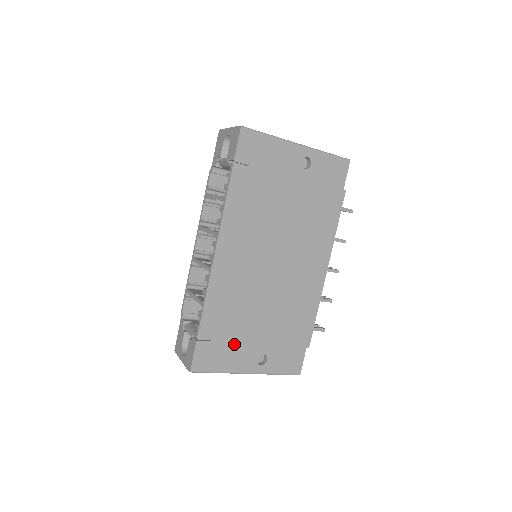
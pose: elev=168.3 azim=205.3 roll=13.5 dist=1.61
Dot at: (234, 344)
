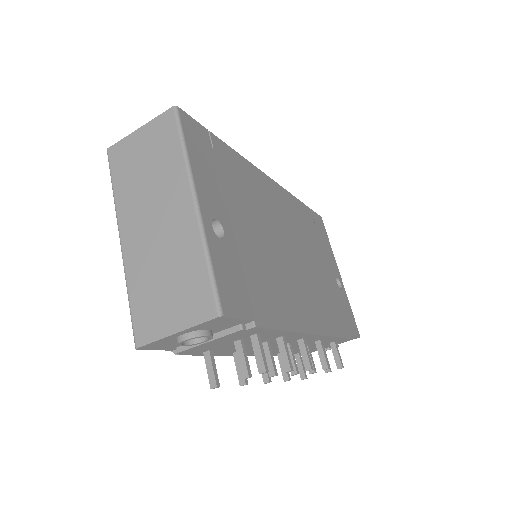
Dot at: (220, 183)
